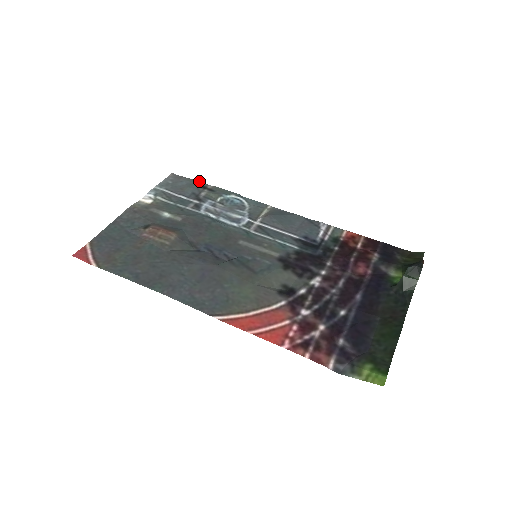
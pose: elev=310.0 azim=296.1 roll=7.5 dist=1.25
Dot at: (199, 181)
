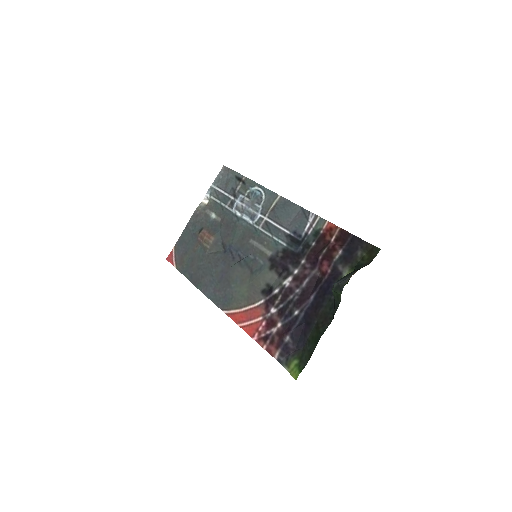
Dot at: (238, 173)
